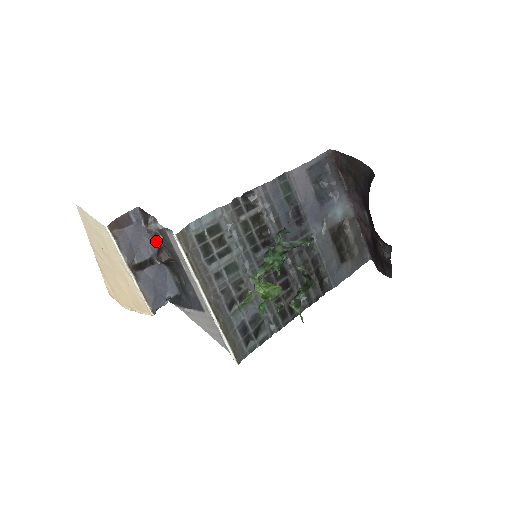
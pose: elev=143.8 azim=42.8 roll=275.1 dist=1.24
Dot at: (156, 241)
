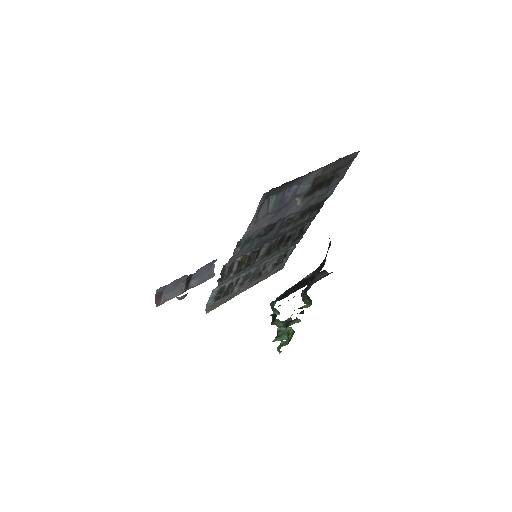
Dot at: (182, 277)
